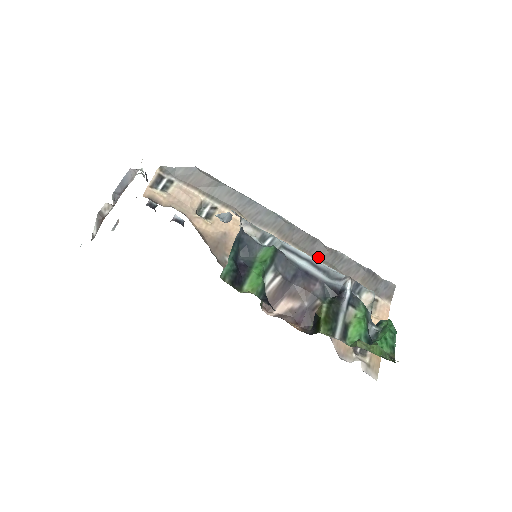
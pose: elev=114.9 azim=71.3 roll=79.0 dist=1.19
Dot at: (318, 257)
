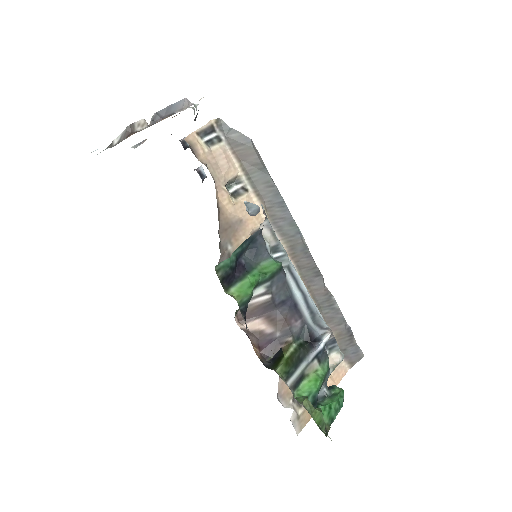
Dot at: (312, 291)
